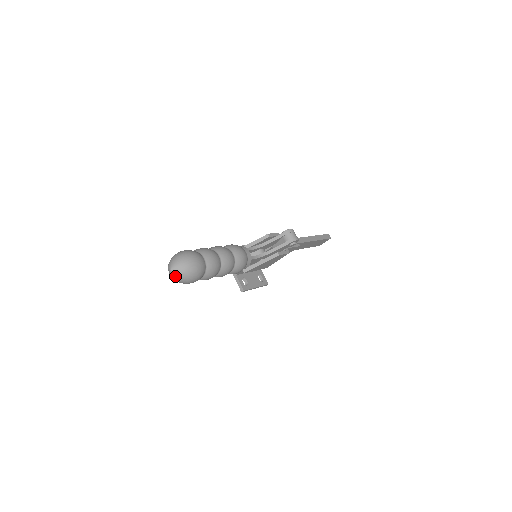
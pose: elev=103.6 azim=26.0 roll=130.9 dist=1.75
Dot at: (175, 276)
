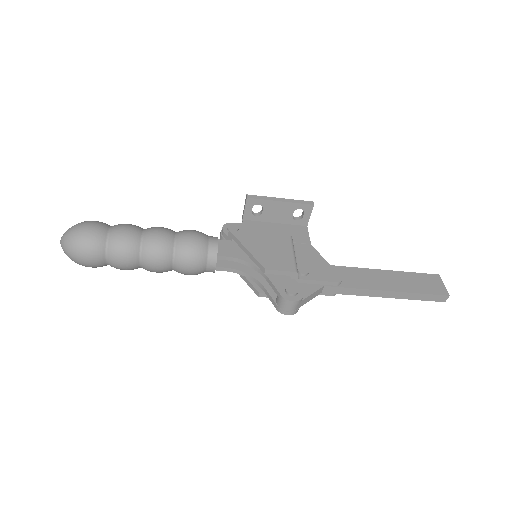
Dot at: occluded
